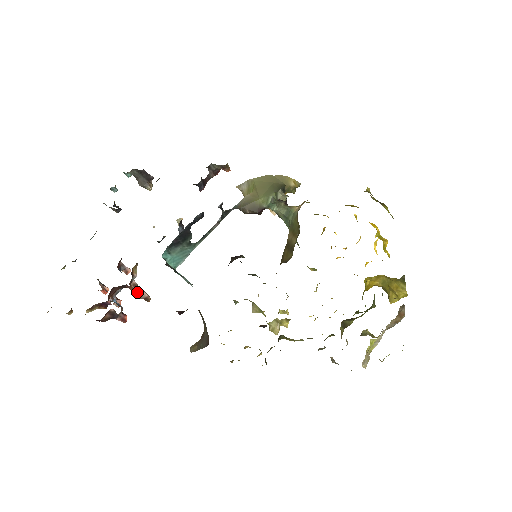
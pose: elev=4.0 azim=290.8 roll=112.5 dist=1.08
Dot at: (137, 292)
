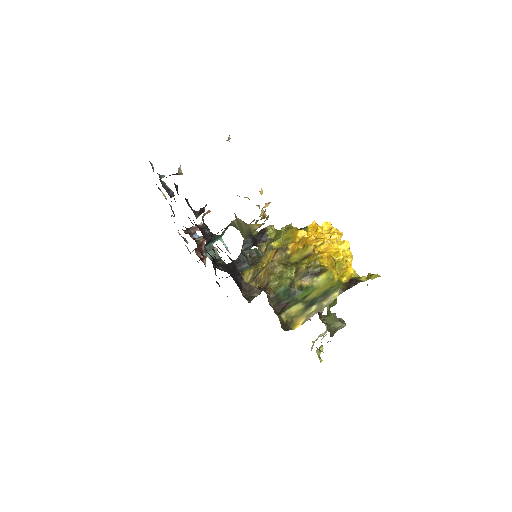
Dot at: (205, 258)
